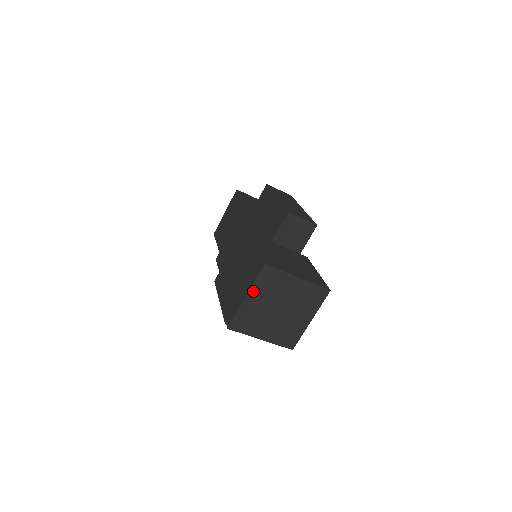
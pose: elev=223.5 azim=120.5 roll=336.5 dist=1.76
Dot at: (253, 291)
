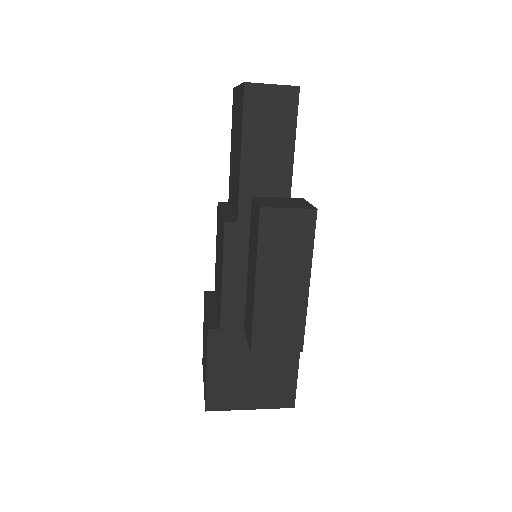
Dot at: occluded
